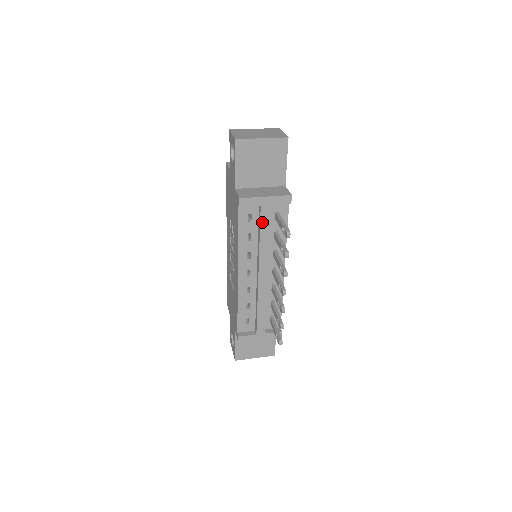
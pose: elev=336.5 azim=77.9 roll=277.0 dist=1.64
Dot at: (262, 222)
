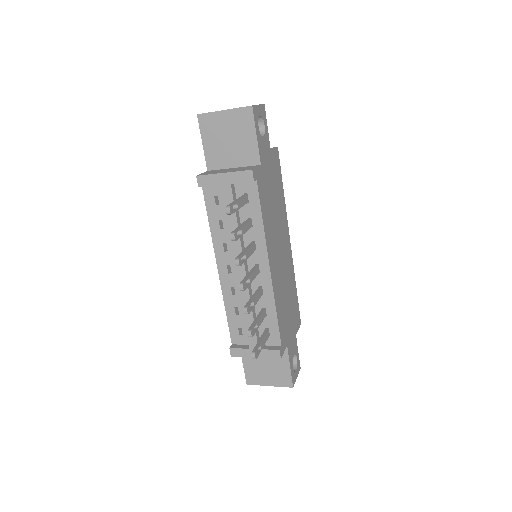
Dot at: (226, 204)
